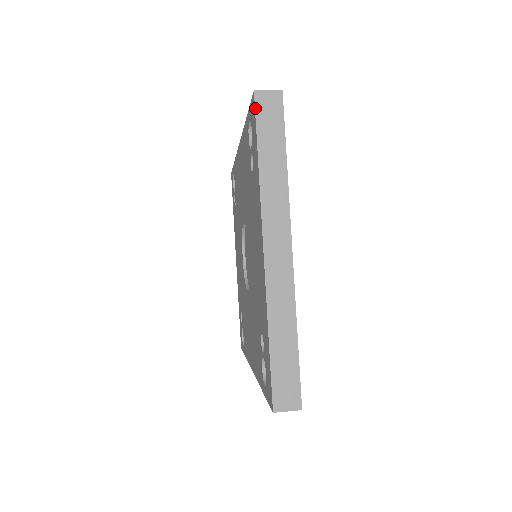
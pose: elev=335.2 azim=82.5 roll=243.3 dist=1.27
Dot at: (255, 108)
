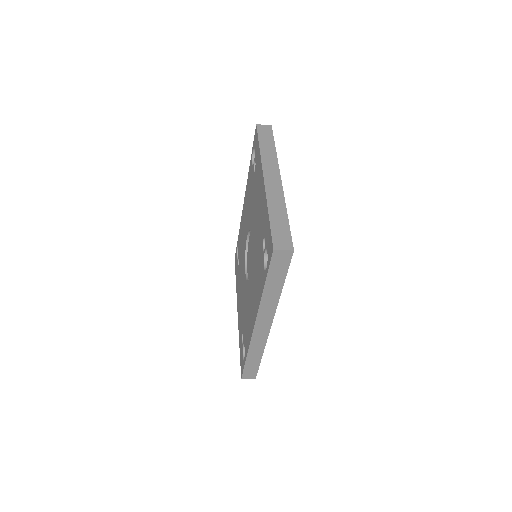
Dot at: (257, 129)
